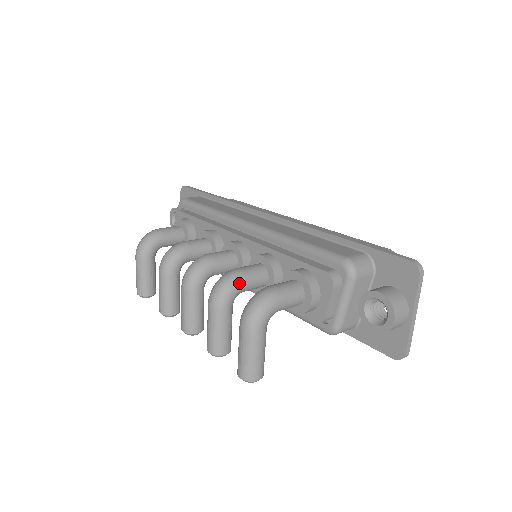
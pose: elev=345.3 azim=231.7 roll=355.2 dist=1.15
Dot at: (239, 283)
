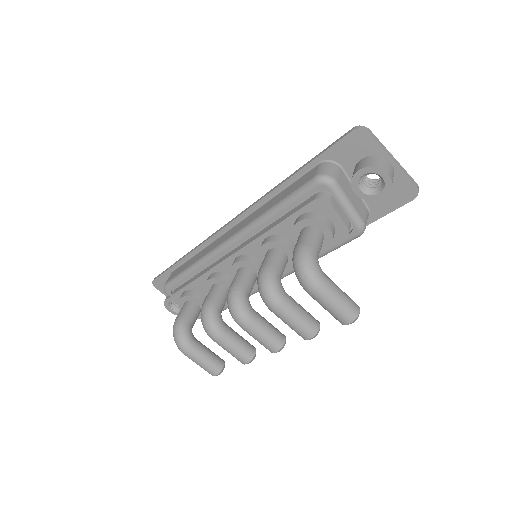
Dot at: (273, 274)
